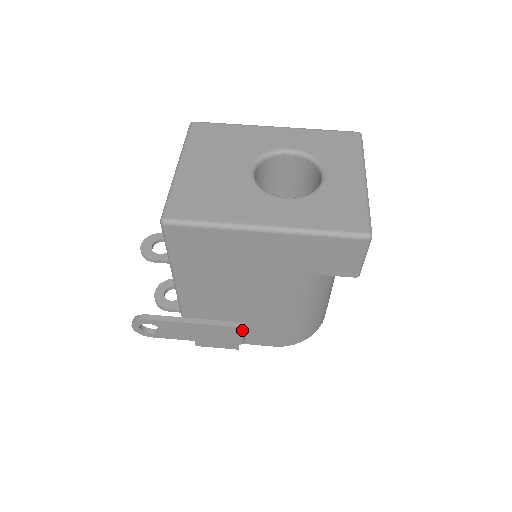
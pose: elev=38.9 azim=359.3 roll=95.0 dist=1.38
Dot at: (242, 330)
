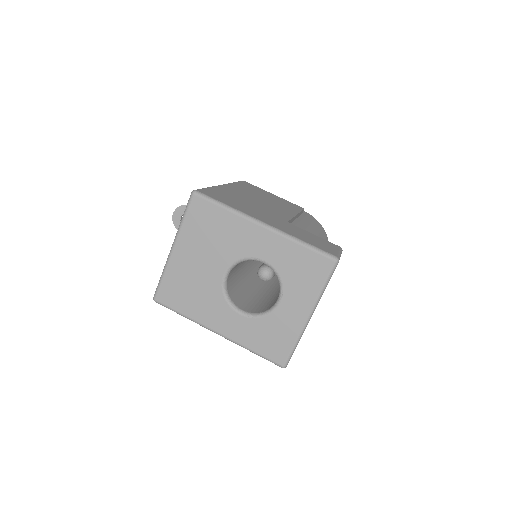
Dot at: occluded
